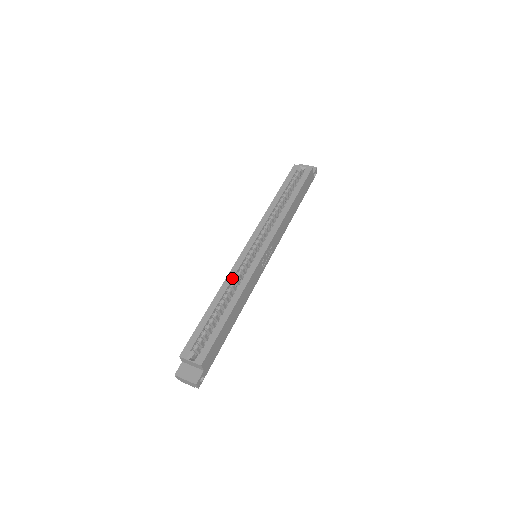
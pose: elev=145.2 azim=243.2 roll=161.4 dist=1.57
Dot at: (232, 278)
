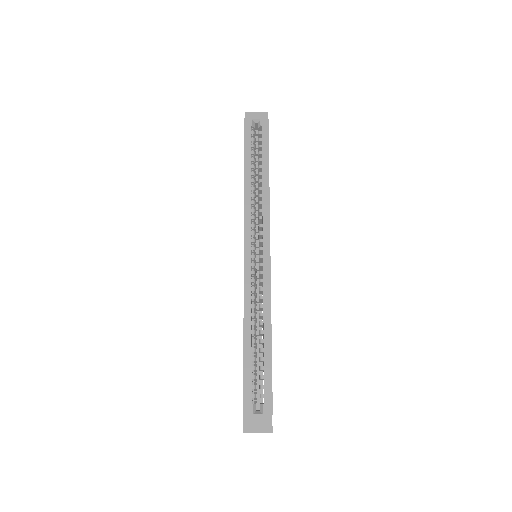
Dot at: (250, 299)
